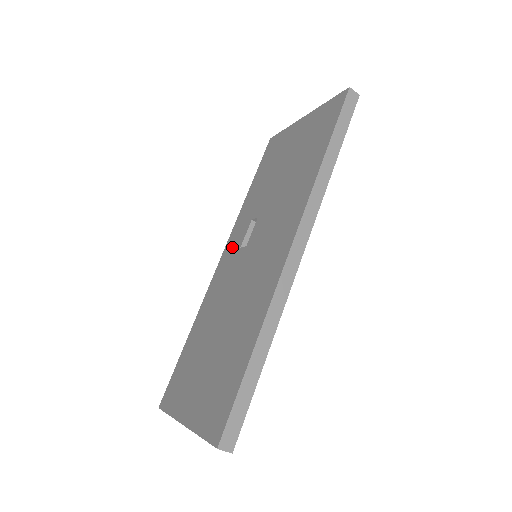
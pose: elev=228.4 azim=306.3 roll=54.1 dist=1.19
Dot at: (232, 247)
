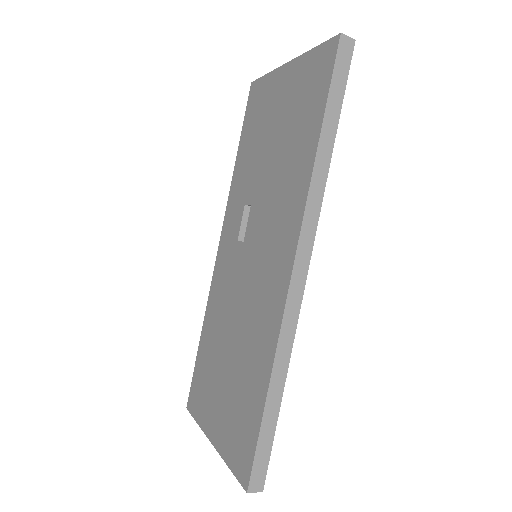
Dot at: (229, 235)
